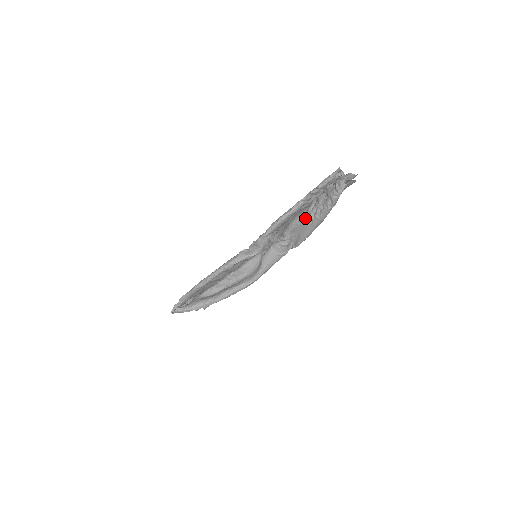
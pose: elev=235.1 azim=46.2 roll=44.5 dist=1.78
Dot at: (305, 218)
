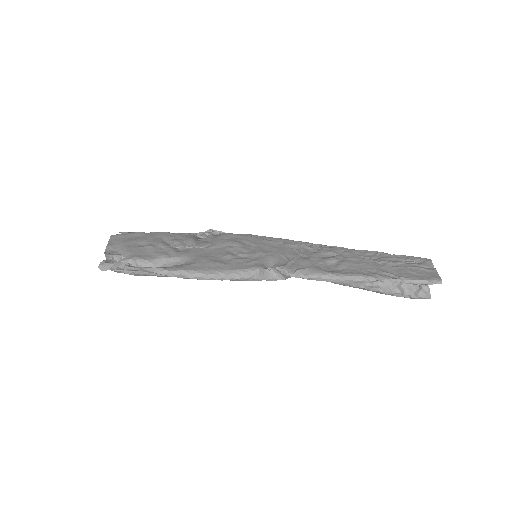
Dot at: occluded
